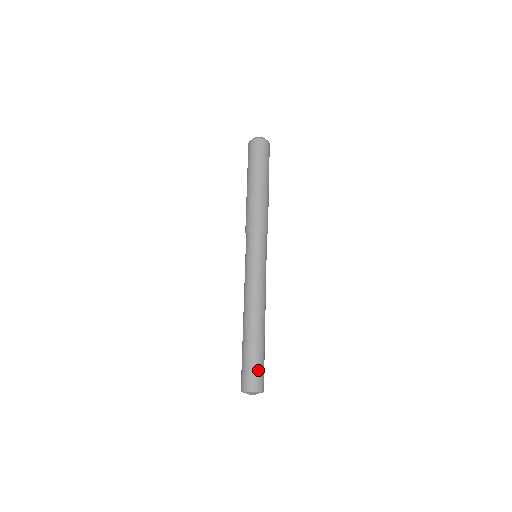
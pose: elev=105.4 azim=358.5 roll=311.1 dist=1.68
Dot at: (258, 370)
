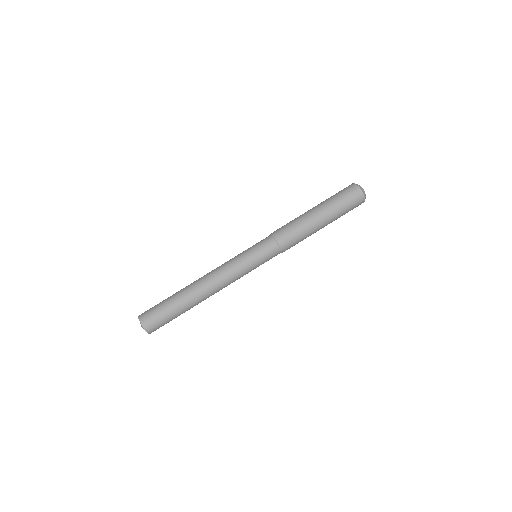
Dot at: (164, 322)
